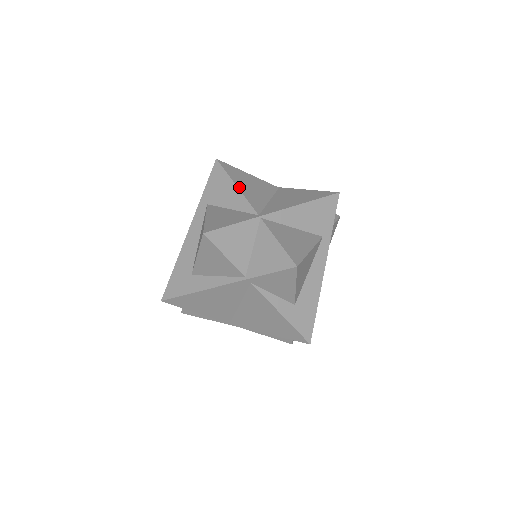
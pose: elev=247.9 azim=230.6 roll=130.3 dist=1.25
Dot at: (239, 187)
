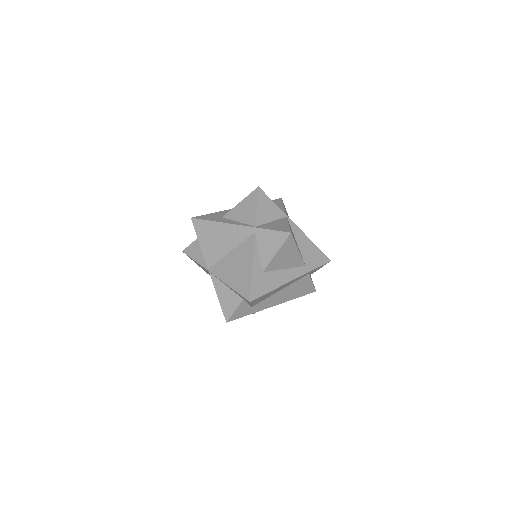
Dot at: occluded
